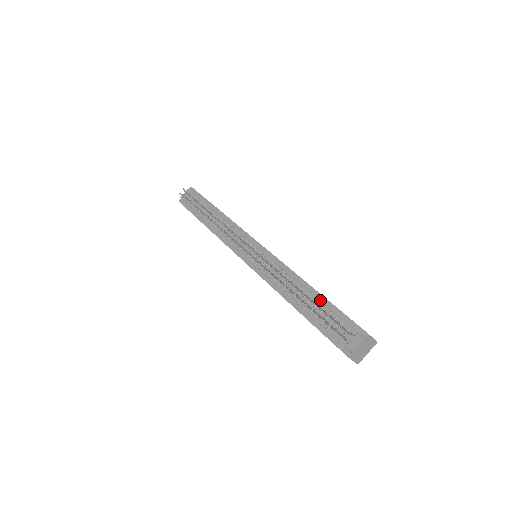
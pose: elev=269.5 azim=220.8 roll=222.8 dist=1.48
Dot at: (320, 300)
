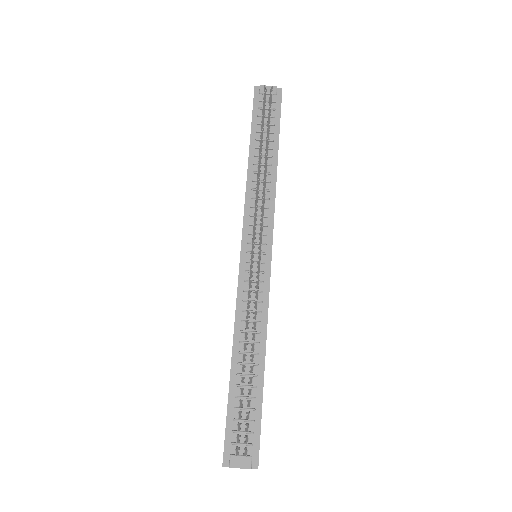
Dot at: (257, 385)
